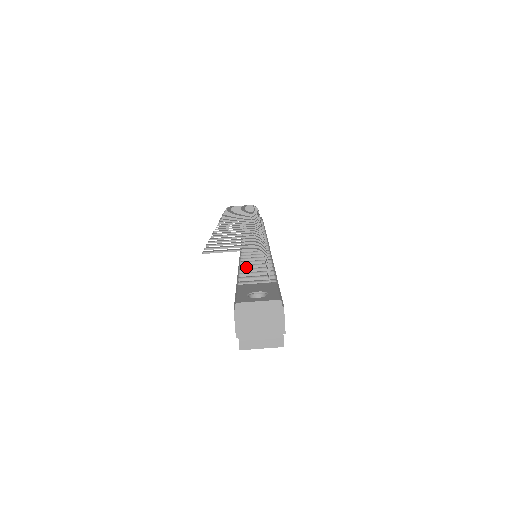
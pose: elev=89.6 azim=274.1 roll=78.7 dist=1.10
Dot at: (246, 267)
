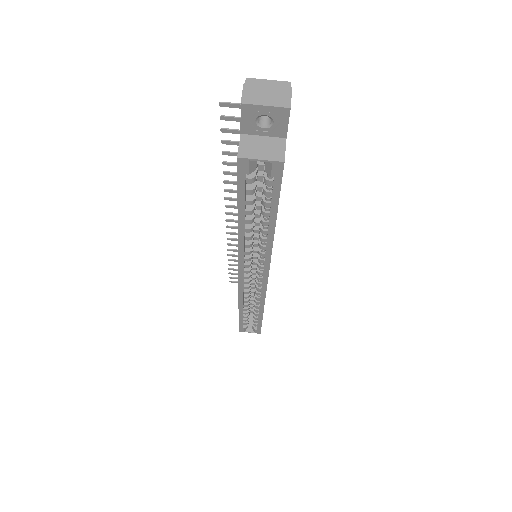
Dot at: occluded
